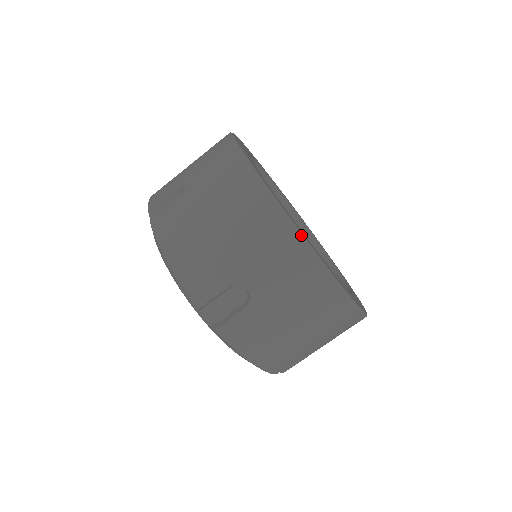
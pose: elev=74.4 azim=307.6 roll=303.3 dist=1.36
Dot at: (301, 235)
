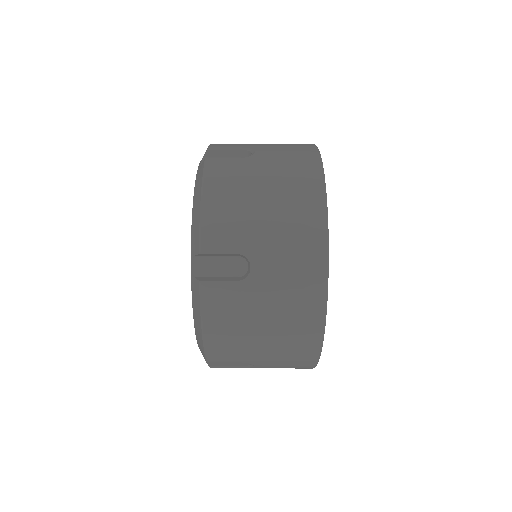
Dot at: (328, 255)
